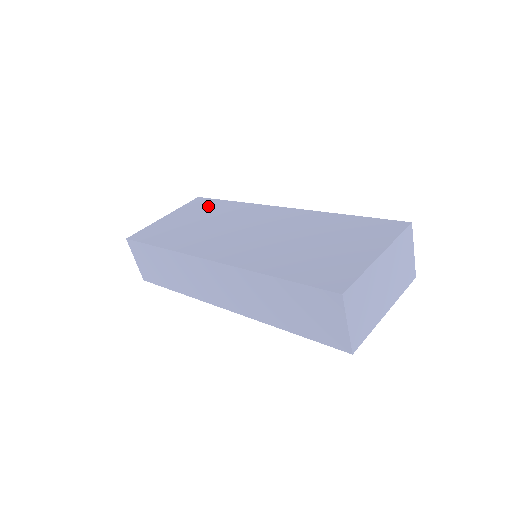
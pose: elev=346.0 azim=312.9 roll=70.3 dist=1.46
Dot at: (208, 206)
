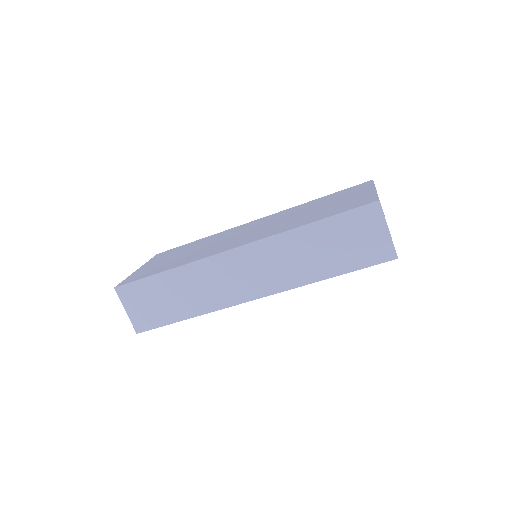
Dot at: (178, 249)
